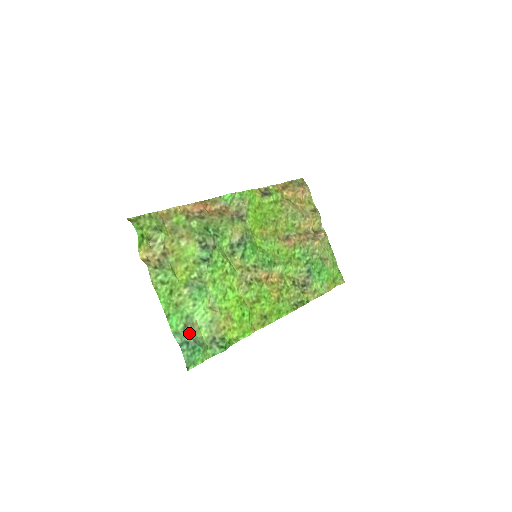
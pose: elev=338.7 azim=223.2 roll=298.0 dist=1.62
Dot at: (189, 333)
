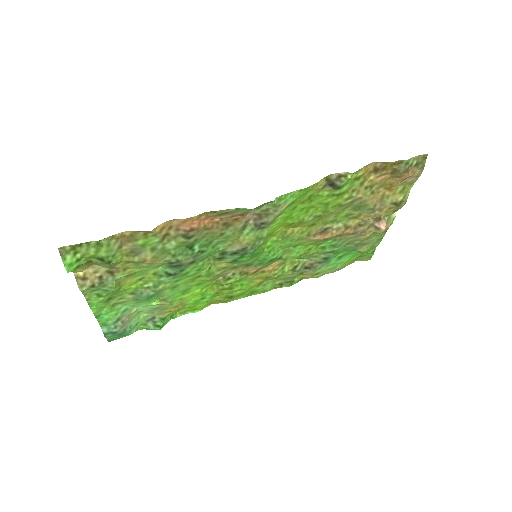
Dot at: (120, 325)
